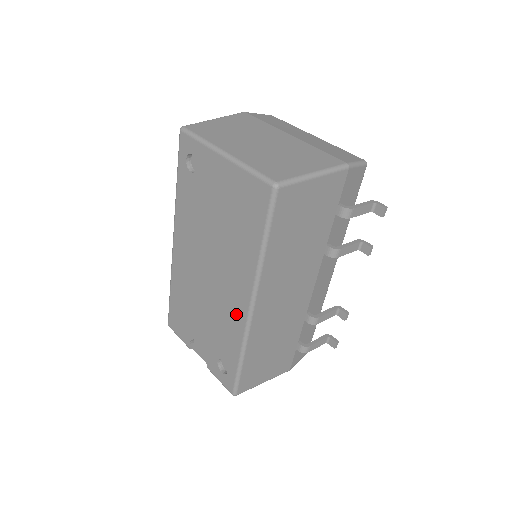
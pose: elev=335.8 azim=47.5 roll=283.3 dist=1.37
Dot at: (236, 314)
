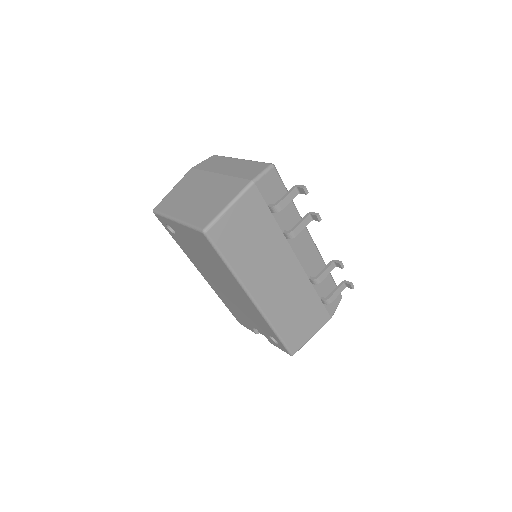
Dot at: (252, 307)
